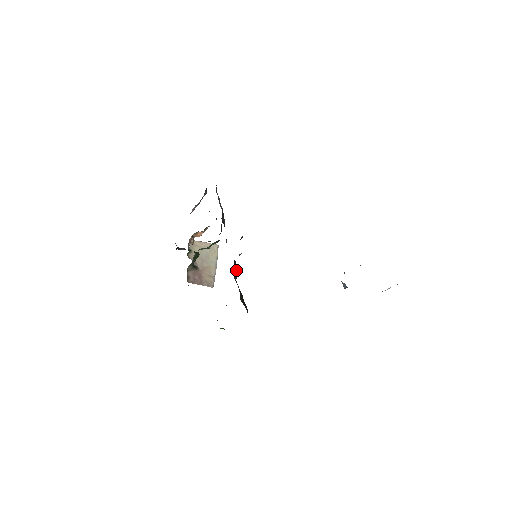
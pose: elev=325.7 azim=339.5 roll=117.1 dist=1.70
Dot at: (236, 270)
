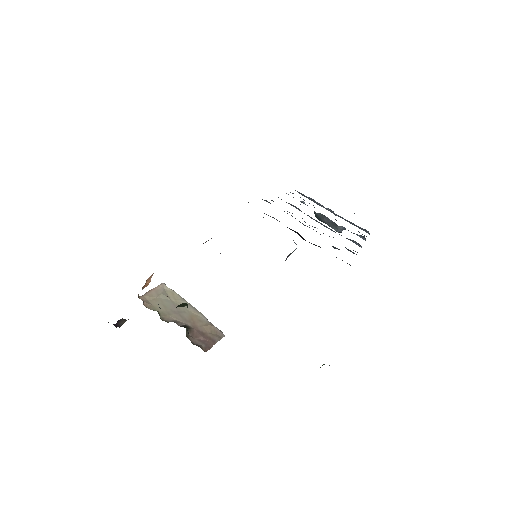
Dot at: occluded
